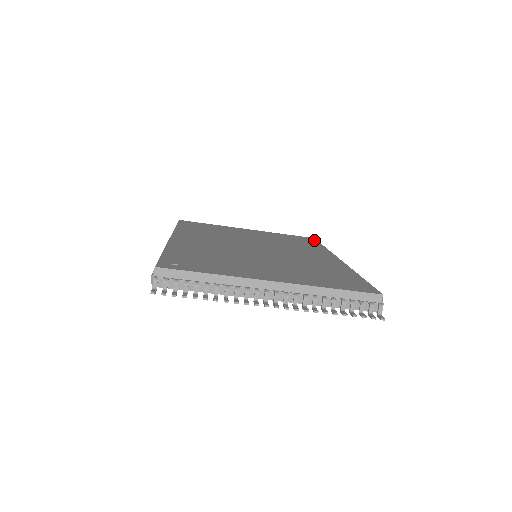
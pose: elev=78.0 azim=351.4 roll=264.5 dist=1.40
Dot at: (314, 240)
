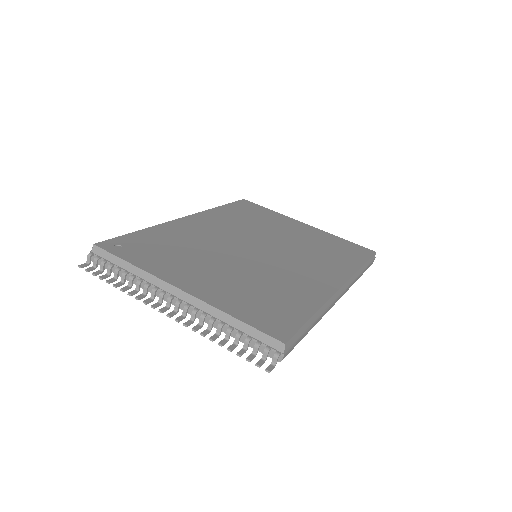
Dot at: (368, 254)
